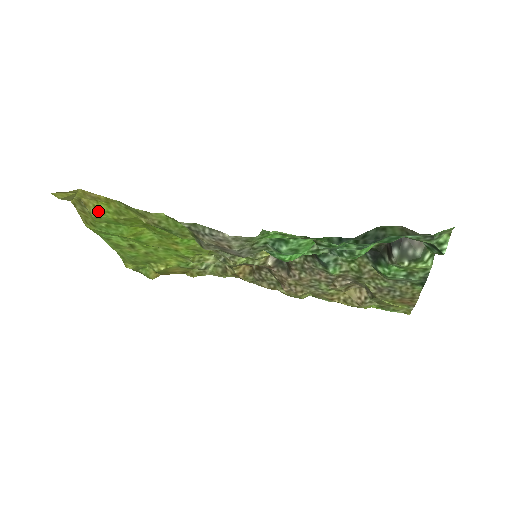
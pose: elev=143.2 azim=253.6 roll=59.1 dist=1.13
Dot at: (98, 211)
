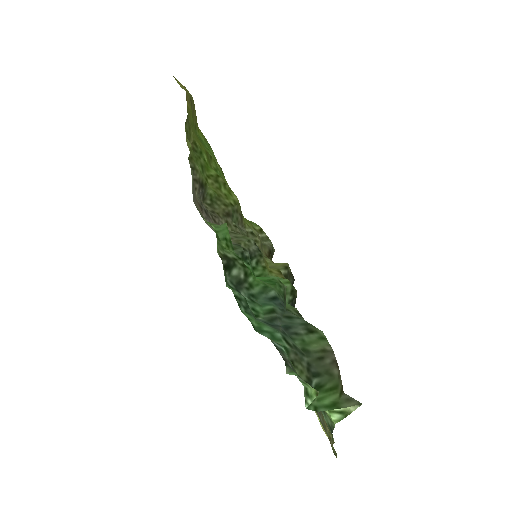
Dot at: occluded
